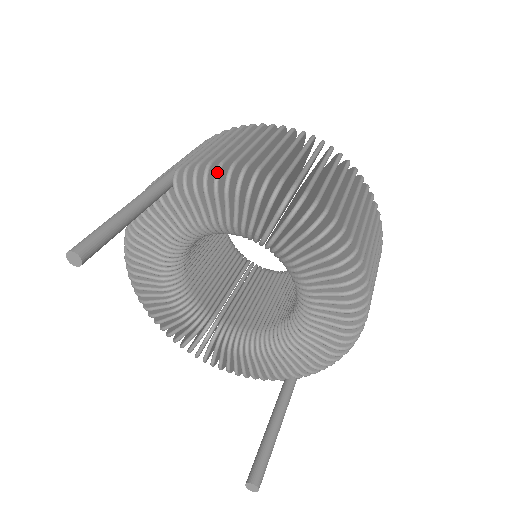
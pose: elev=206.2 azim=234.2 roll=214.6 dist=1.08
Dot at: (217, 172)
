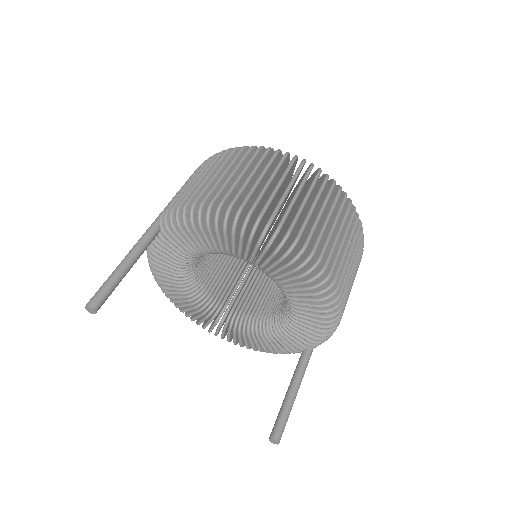
Dot at: (183, 213)
